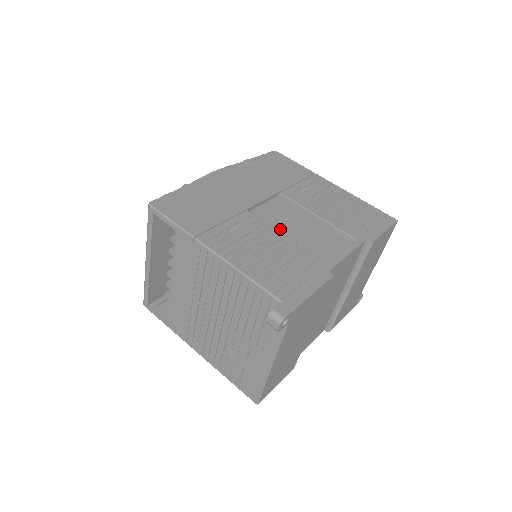
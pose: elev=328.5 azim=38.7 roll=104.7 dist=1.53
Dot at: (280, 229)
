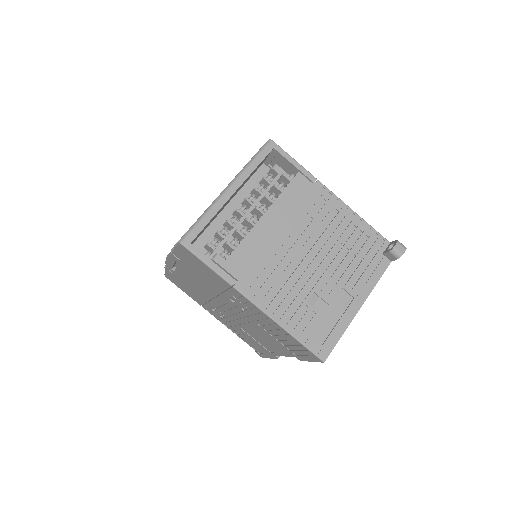
Dot at: occluded
